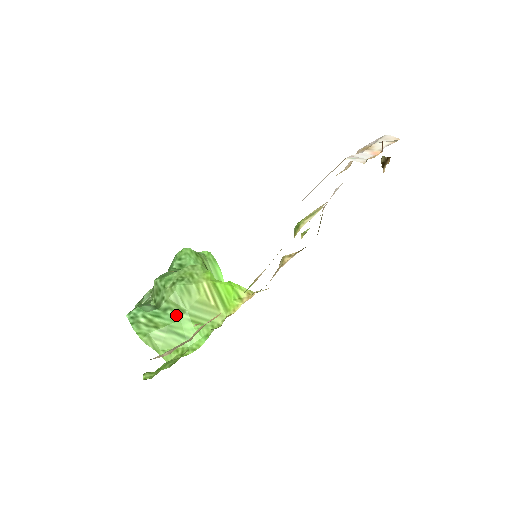
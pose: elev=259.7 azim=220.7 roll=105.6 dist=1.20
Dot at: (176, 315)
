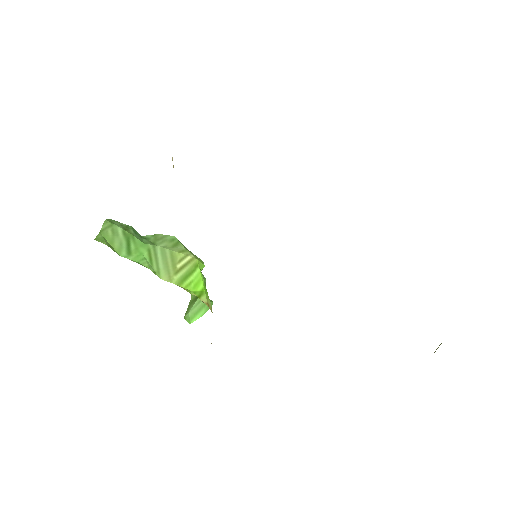
Dot at: (146, 242)
